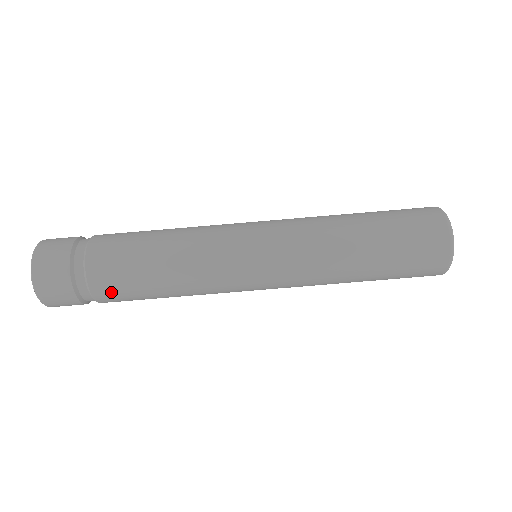
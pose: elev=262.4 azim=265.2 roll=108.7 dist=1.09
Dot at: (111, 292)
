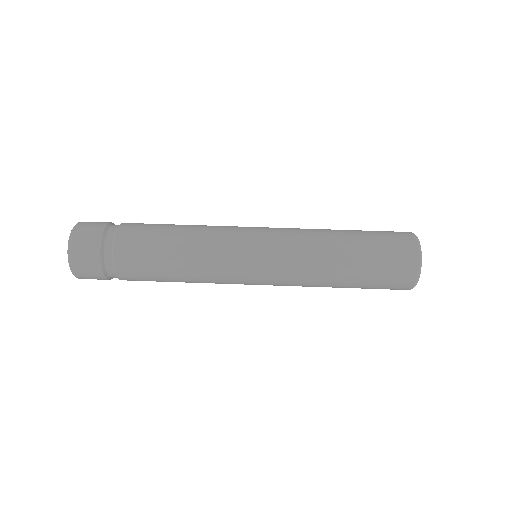
Dot at: (131, 240)
